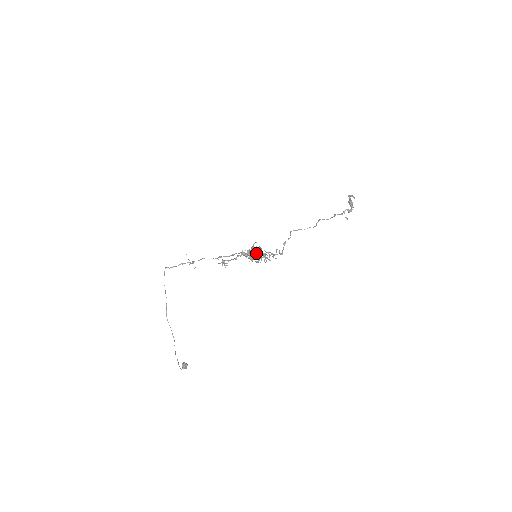
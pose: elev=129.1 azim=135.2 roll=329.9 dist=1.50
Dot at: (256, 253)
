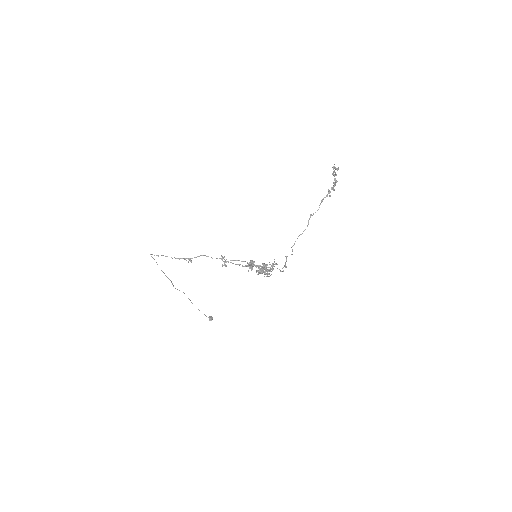
Dot at: (266, 274)
